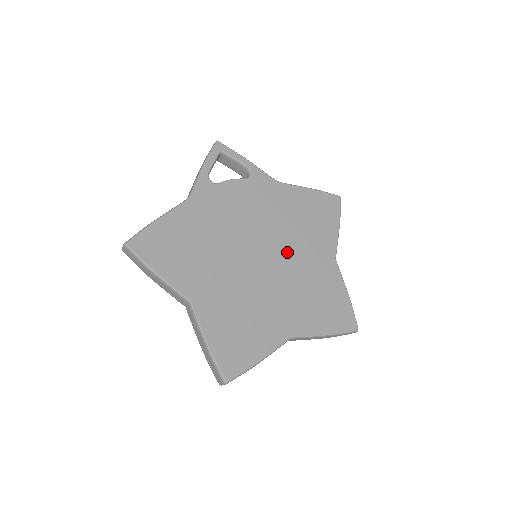
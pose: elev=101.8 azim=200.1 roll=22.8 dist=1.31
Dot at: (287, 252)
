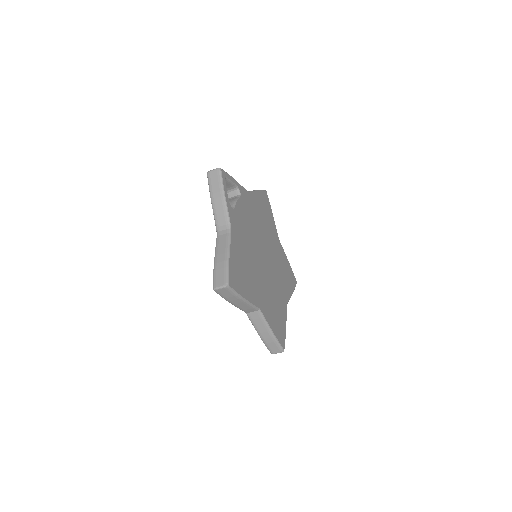
Dot at: (268, 247)
